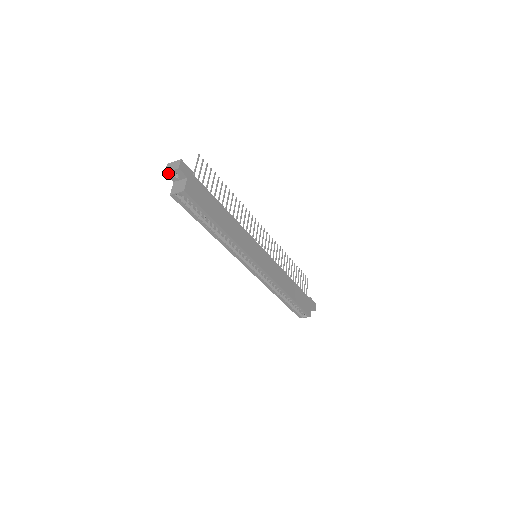
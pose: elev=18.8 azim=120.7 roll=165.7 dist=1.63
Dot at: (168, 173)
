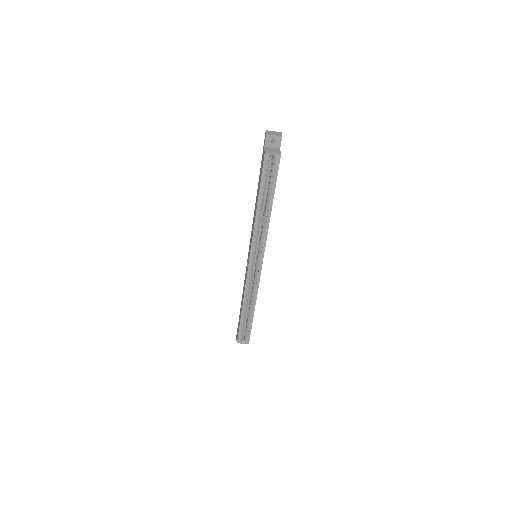
Dot at: (269, 136)
